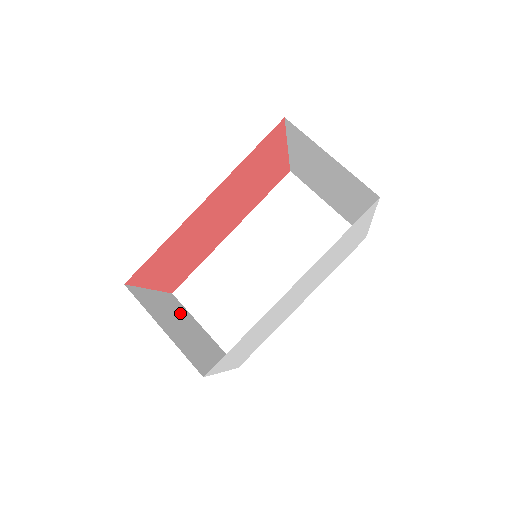
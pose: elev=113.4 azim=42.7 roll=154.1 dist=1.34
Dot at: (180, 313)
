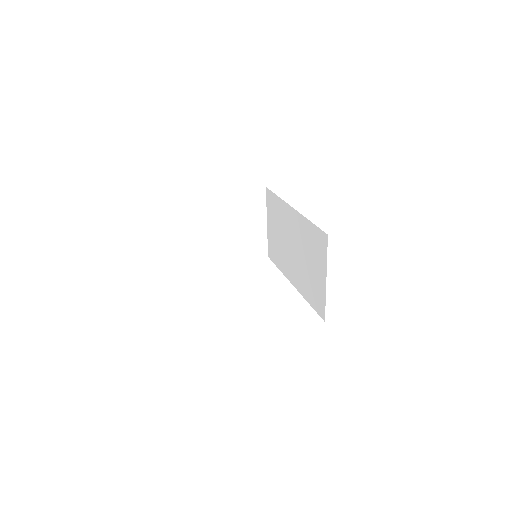
Dot at: (248, 211)
